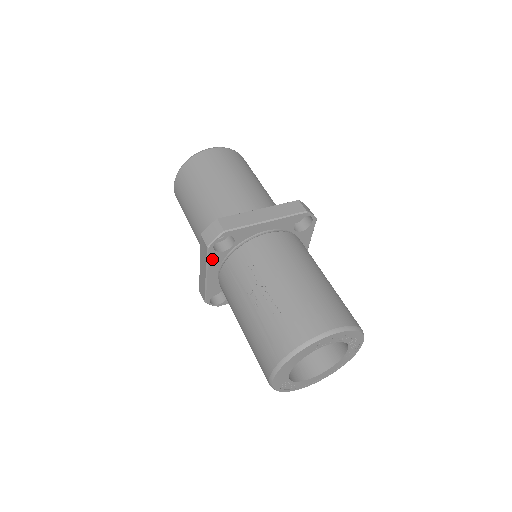
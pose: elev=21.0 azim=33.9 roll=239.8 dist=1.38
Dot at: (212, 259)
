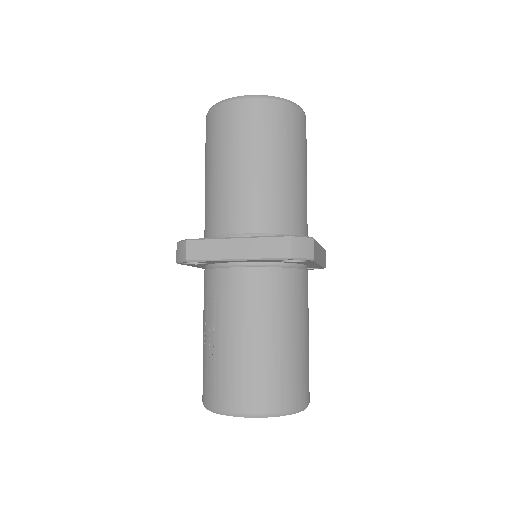
Dot at: (191, 265)
